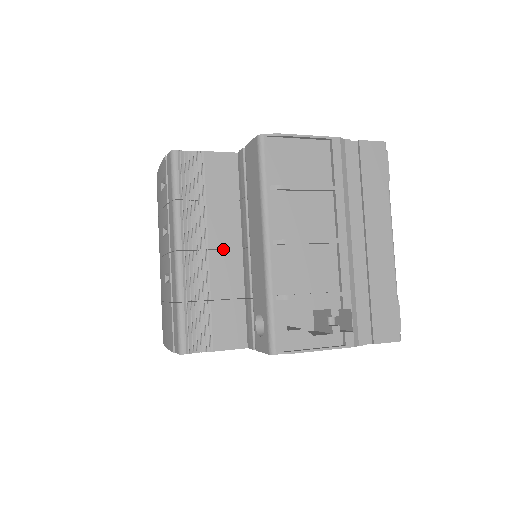
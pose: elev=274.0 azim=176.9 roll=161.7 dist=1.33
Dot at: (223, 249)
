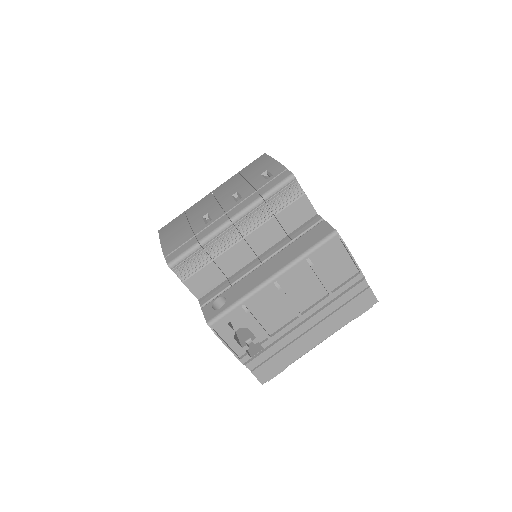
Dot at: (250, 245)
